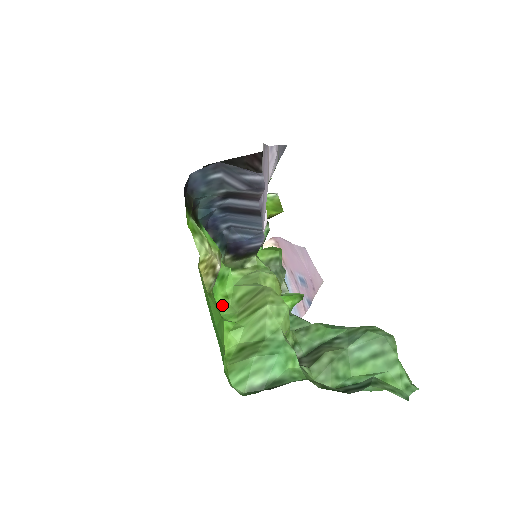
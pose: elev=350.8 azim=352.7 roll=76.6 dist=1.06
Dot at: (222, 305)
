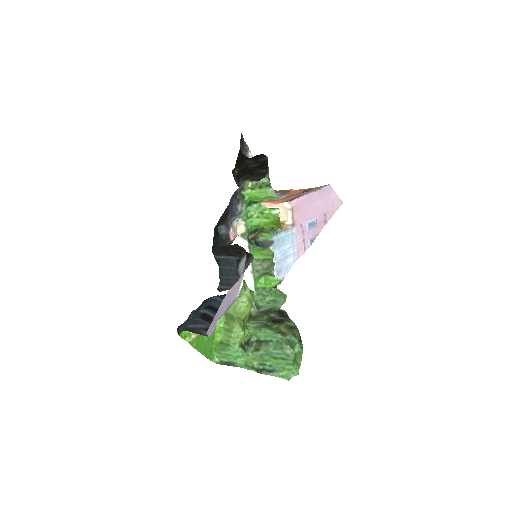
Dot at: occluded
